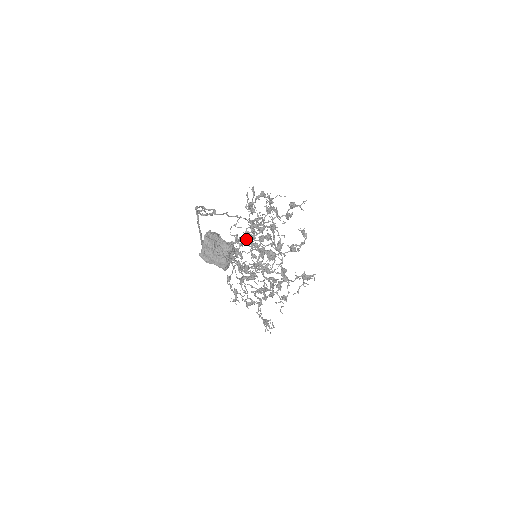
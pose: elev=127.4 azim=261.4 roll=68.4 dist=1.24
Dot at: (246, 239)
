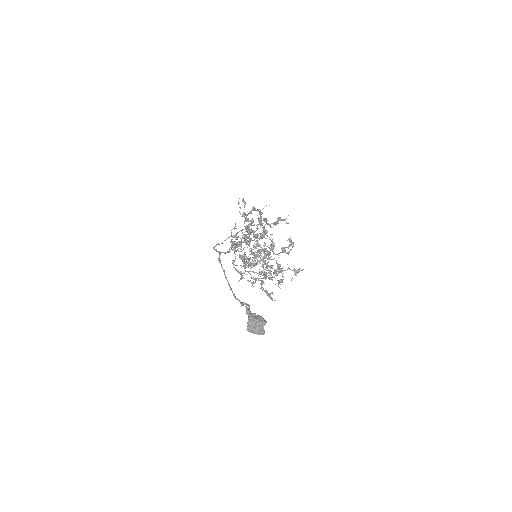
Dot at: (245, 240)
